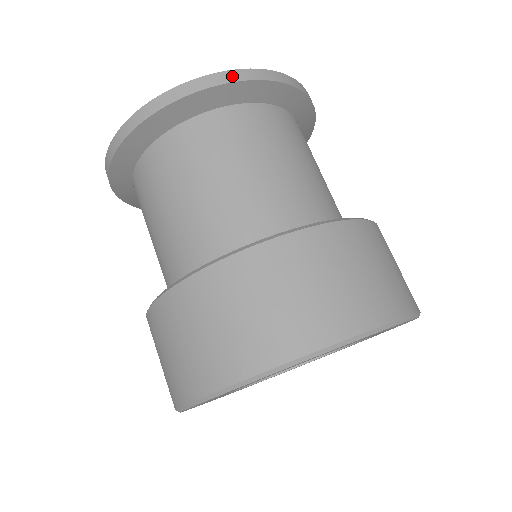
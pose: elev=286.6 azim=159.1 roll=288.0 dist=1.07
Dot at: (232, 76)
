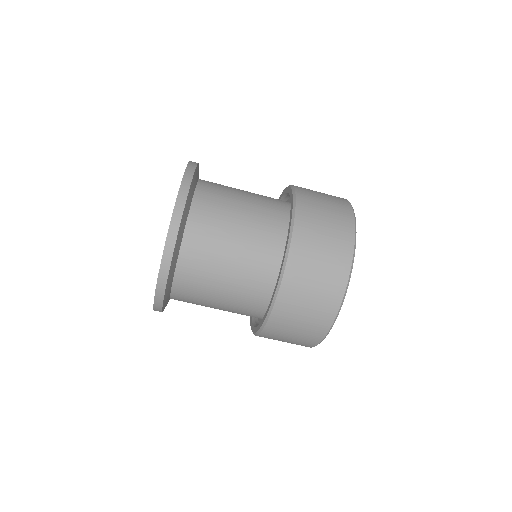
Dot at: (176, 220)
